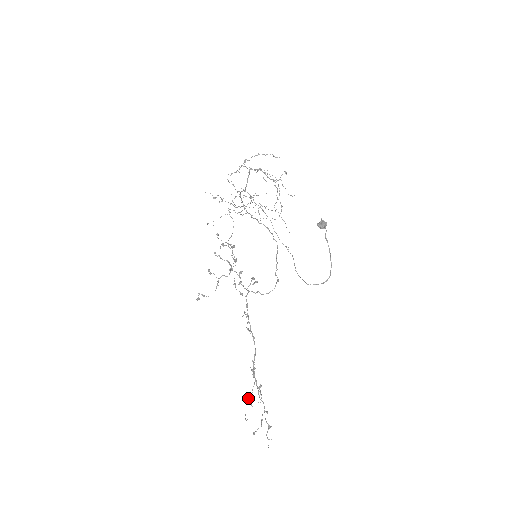
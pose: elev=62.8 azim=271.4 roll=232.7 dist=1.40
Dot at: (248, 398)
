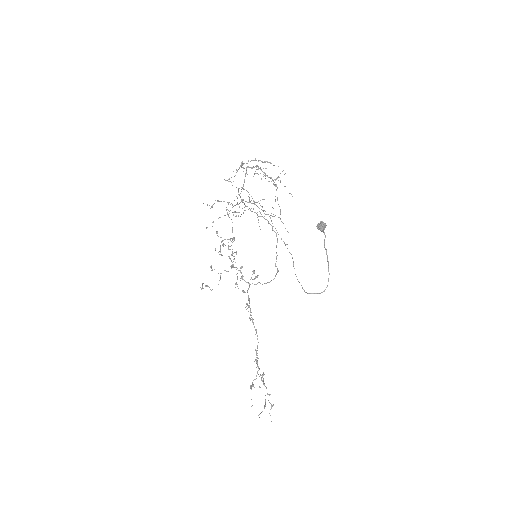
Dot at: (253, 385)
